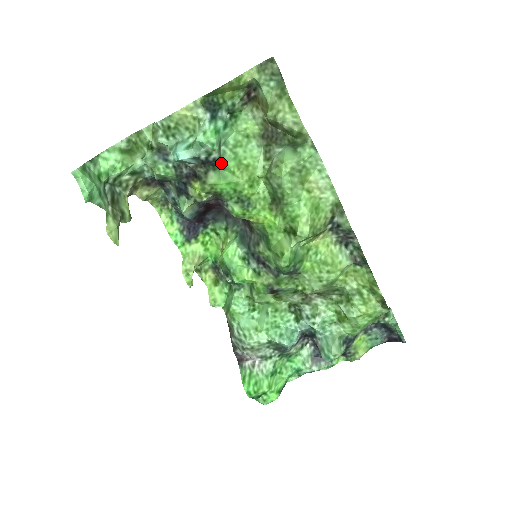
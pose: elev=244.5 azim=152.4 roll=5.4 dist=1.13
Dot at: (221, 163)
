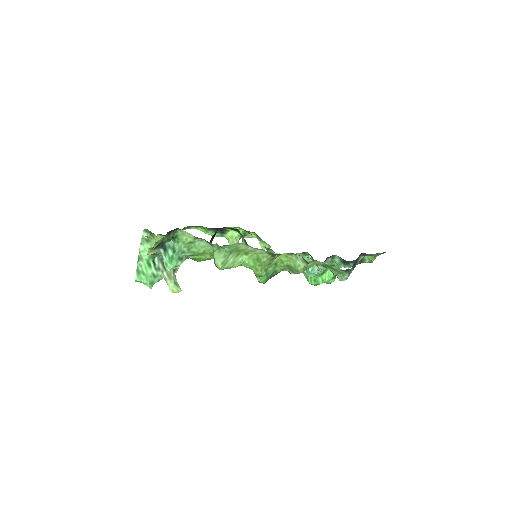
Dot at: occluded
